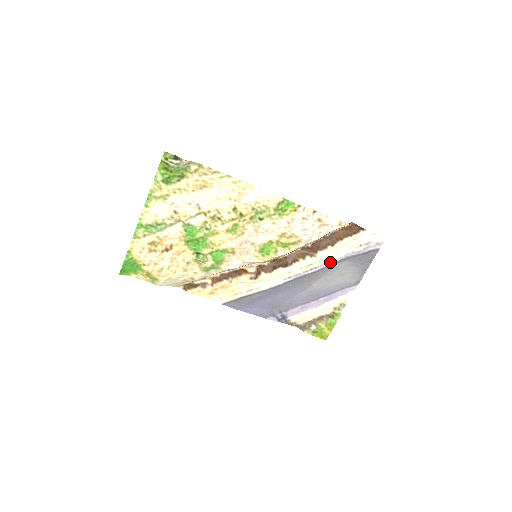
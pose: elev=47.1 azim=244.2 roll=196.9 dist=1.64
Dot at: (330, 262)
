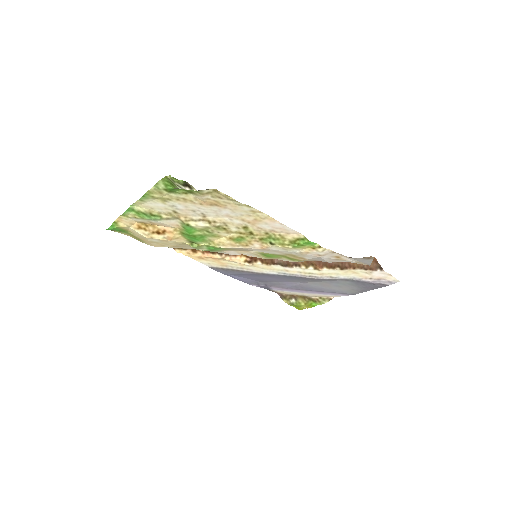
Dot at: (332, 278)
